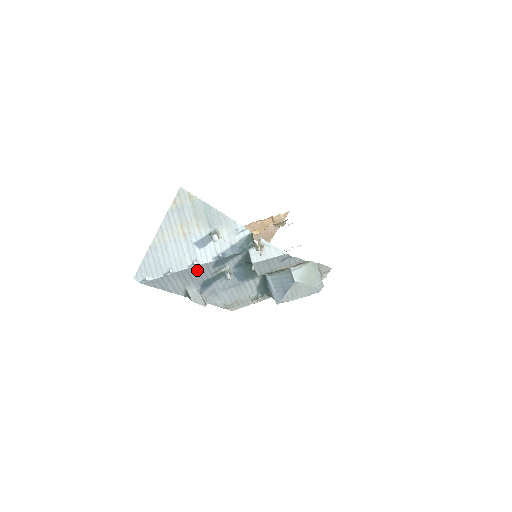
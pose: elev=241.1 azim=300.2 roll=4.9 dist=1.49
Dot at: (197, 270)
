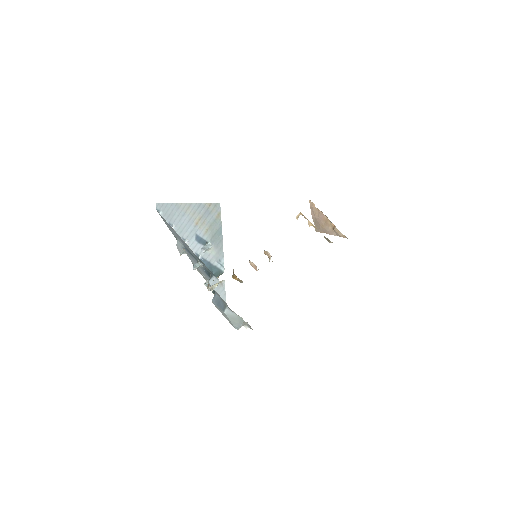
Dot at: (186, 244)
